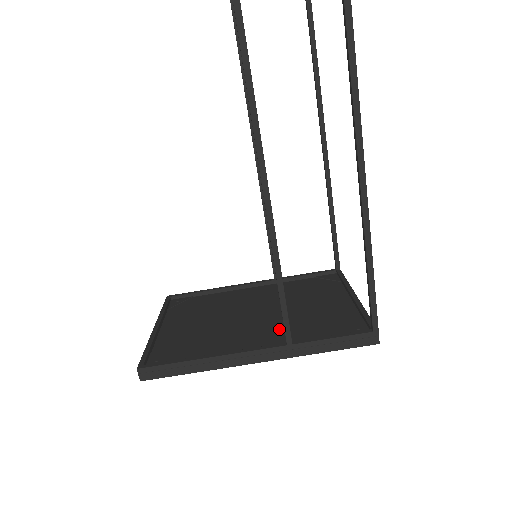
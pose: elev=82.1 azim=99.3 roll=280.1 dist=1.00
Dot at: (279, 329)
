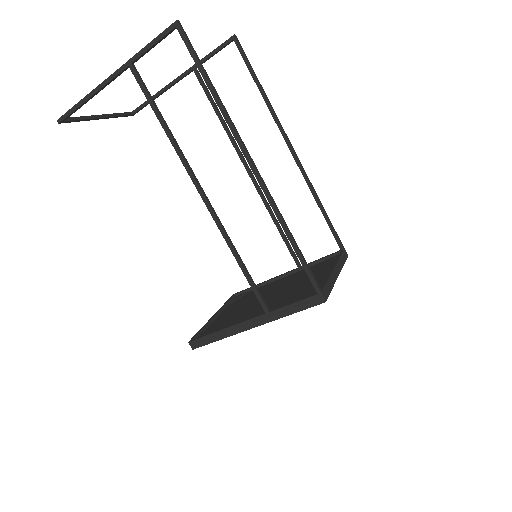
Dot at: (274, 304)
